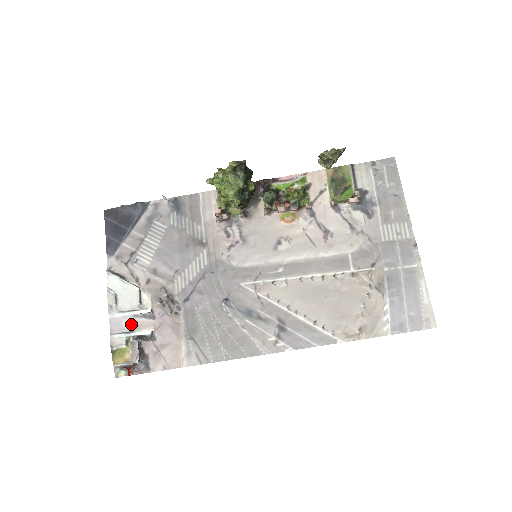
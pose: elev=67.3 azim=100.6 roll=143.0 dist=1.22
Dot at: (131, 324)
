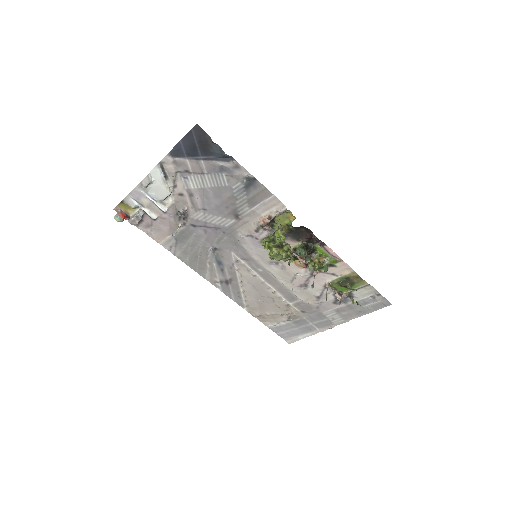
Dot at: (147, 203)
